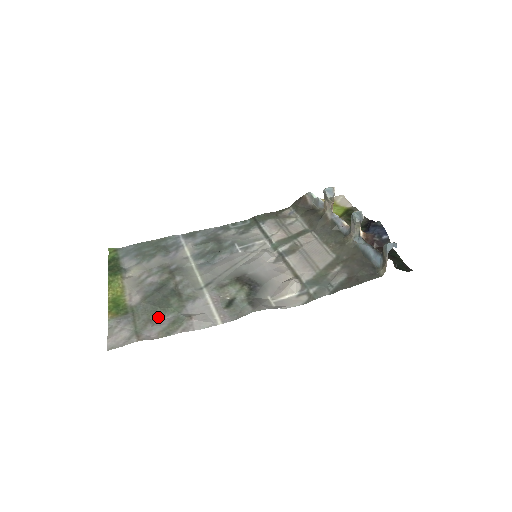
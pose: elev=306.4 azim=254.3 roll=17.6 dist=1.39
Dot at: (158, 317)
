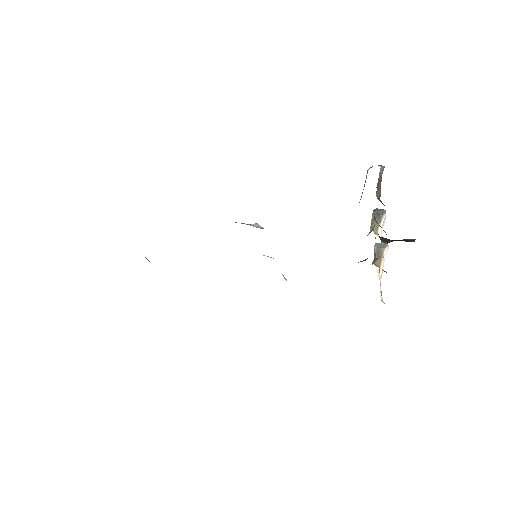
Dot at: occluded
